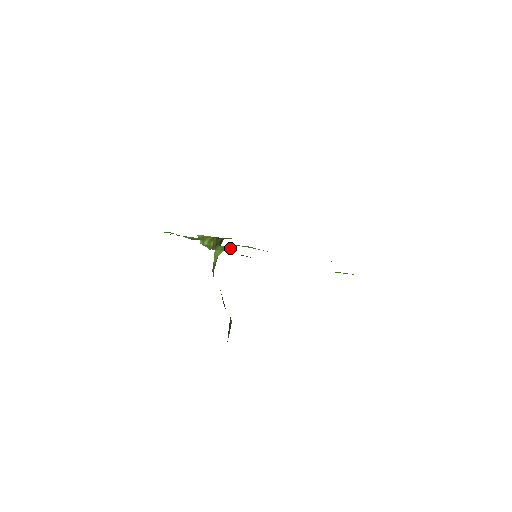
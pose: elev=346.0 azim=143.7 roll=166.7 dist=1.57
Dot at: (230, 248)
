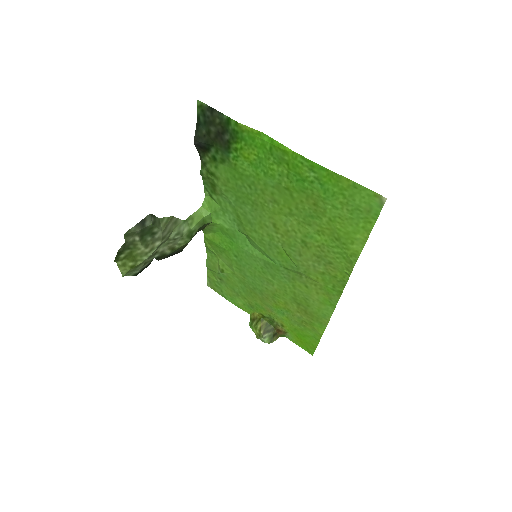
Dot at: (214, 203)
